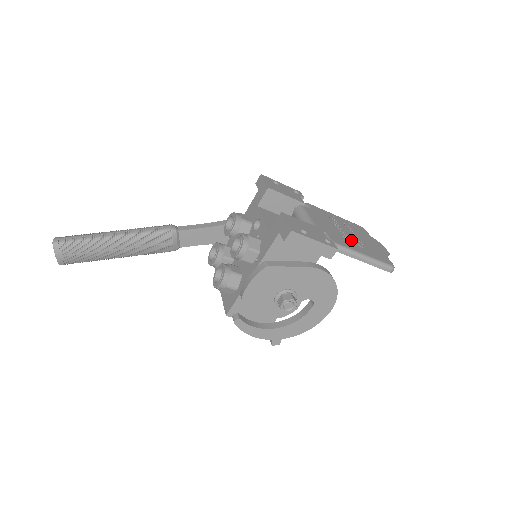
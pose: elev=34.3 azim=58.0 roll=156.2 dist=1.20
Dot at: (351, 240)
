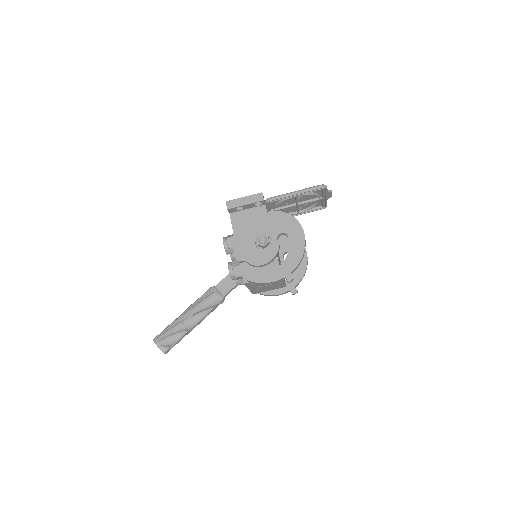
Dot at: (291, 198)
